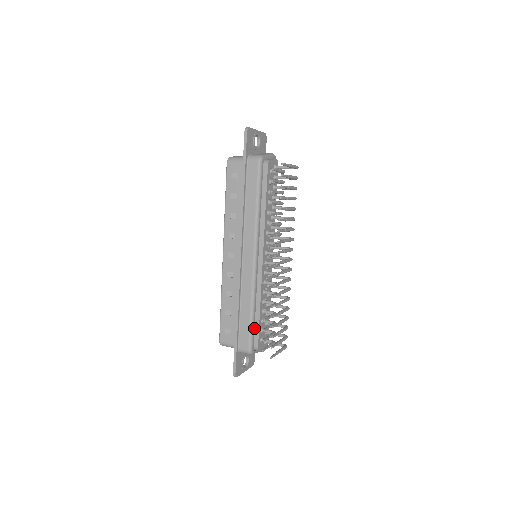
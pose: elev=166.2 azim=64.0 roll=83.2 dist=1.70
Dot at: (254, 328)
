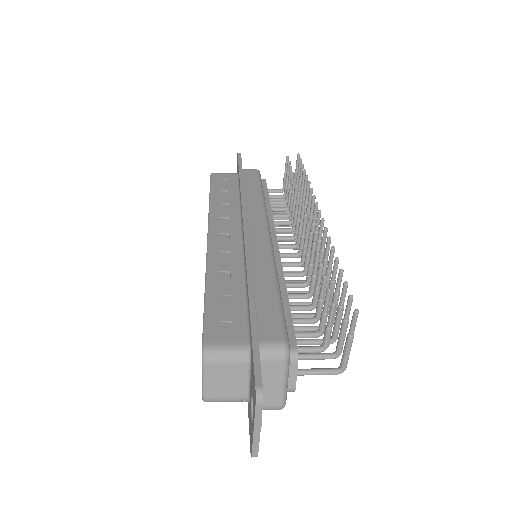
Dot at: occluded
